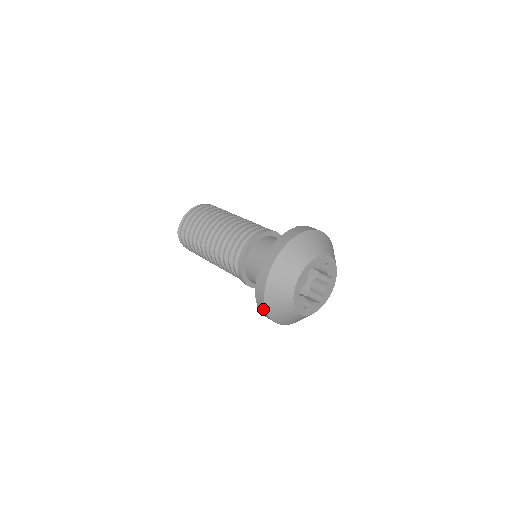
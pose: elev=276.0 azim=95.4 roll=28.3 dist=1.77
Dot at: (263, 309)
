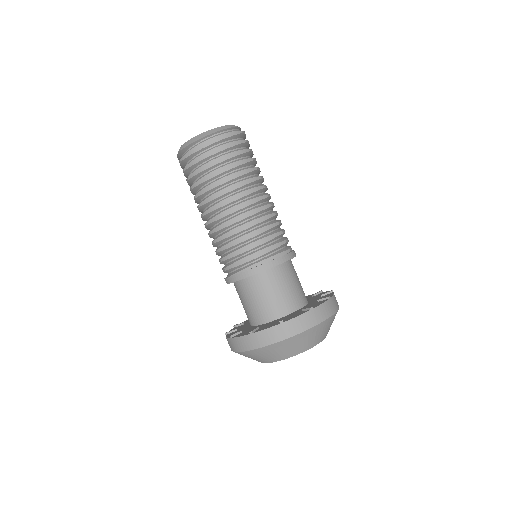
Dot at: occluded
